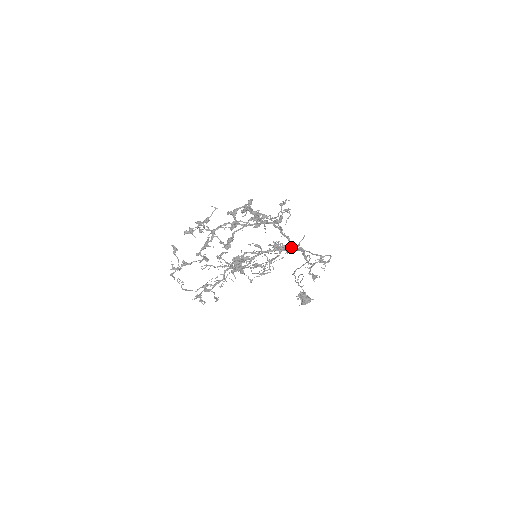
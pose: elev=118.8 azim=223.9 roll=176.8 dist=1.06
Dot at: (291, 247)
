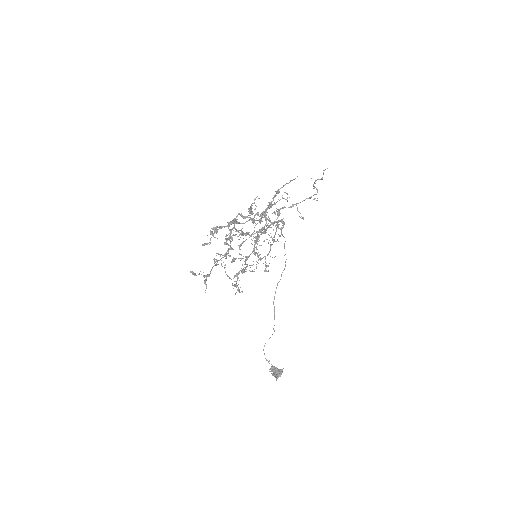
Dot at: occluded
